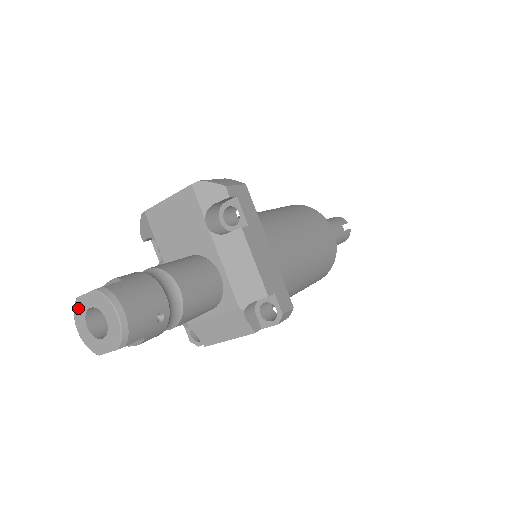
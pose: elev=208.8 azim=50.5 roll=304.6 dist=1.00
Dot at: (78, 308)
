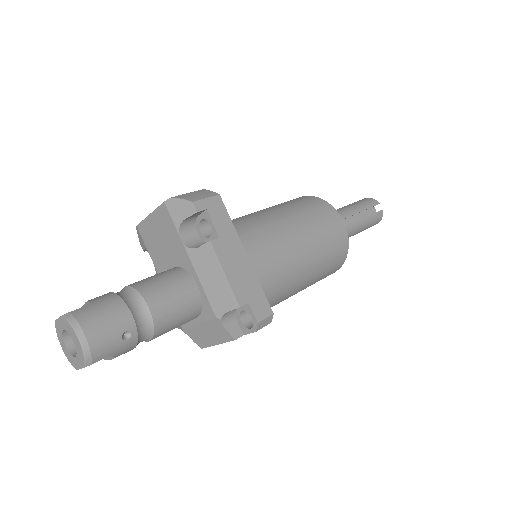
Dot at: (57, 329)
